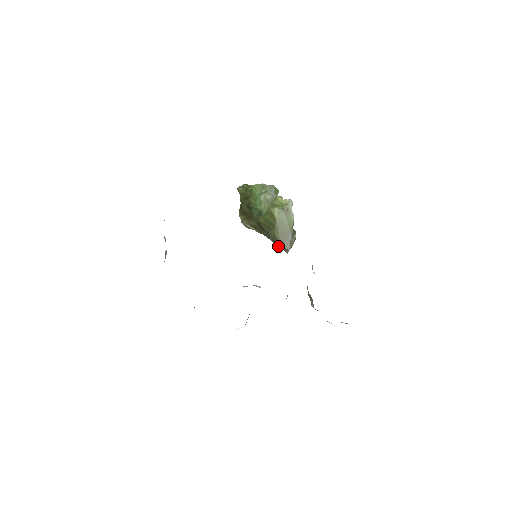
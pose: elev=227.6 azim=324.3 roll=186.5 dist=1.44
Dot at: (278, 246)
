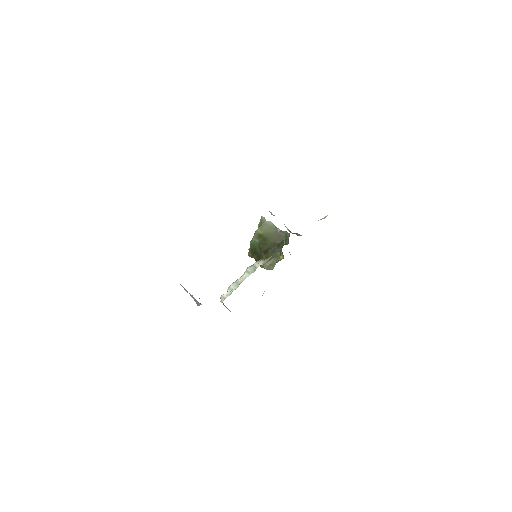
Dot at: (279, 247)
